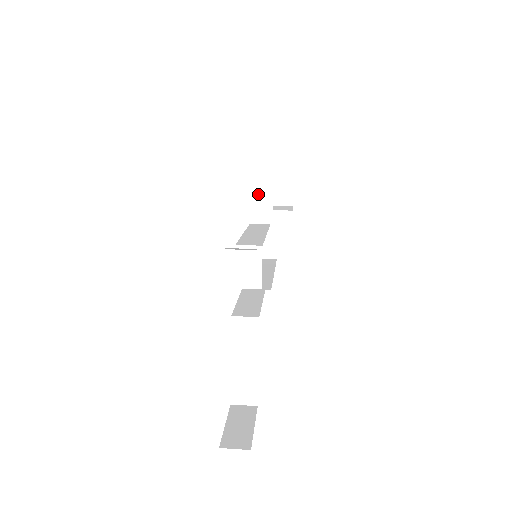
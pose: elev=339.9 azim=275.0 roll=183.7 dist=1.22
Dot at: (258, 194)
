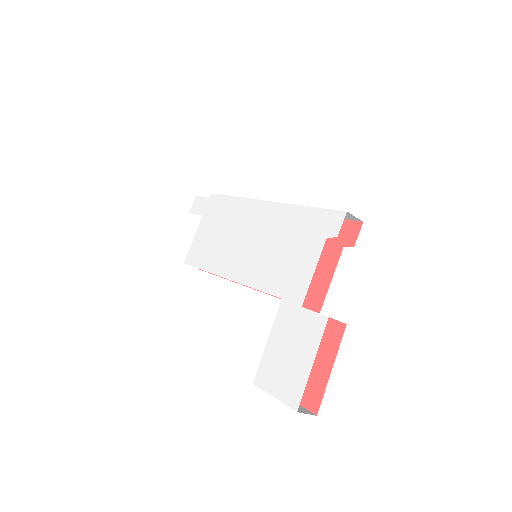
Dot at: occluded
